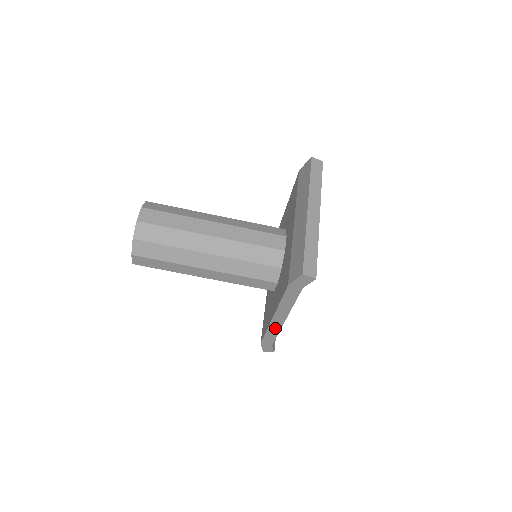
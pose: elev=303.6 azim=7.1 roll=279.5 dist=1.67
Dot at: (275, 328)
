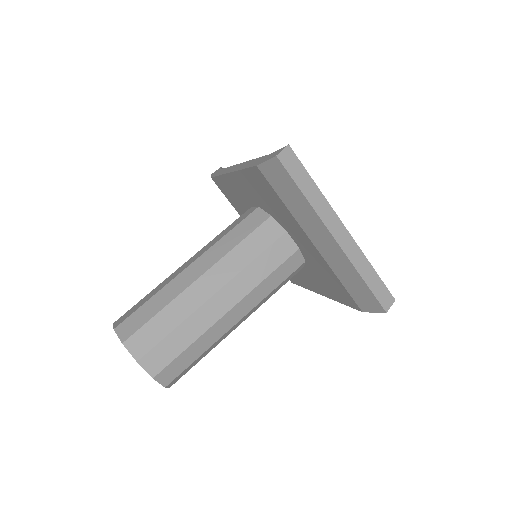
Dot at: occluded
